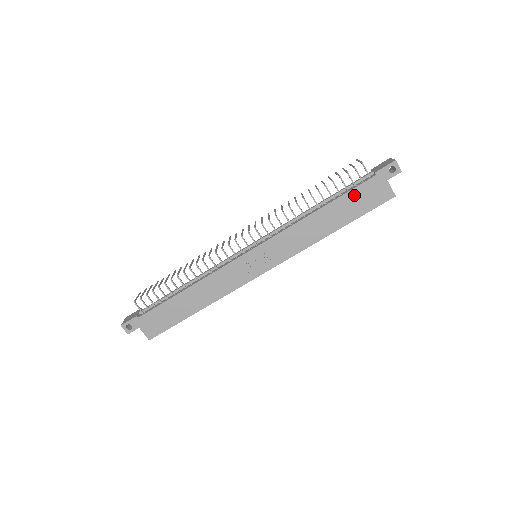
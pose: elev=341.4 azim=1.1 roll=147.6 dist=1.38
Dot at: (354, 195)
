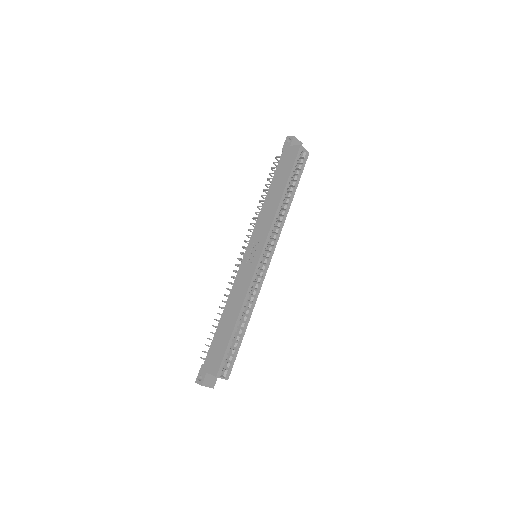
Dot at: (279, 169)
